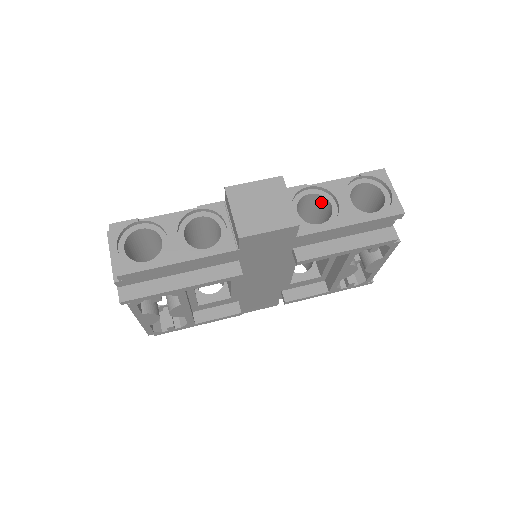
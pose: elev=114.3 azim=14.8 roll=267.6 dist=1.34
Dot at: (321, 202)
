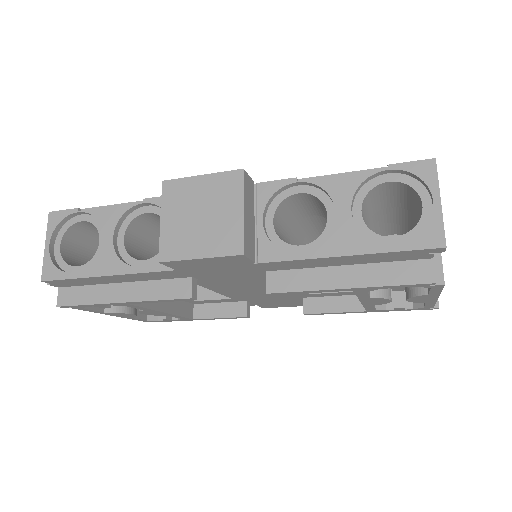
Dot at: (322, 205)
